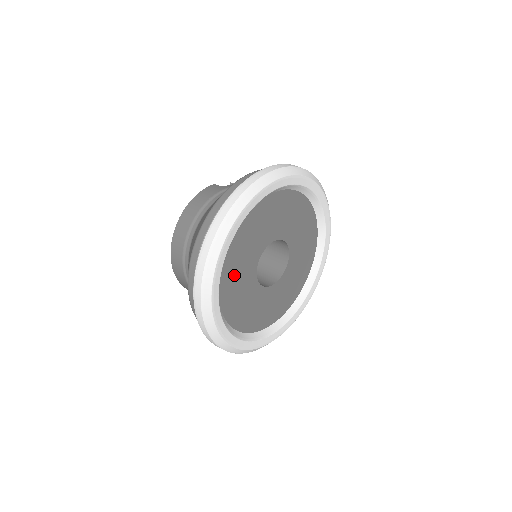
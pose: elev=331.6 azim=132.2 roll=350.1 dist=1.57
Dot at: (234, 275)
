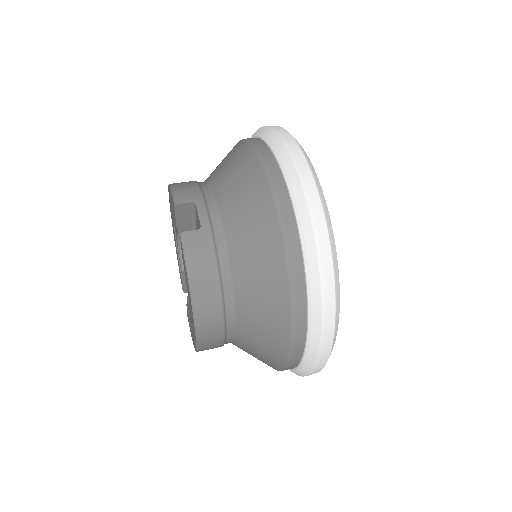
Dot at: occluded
